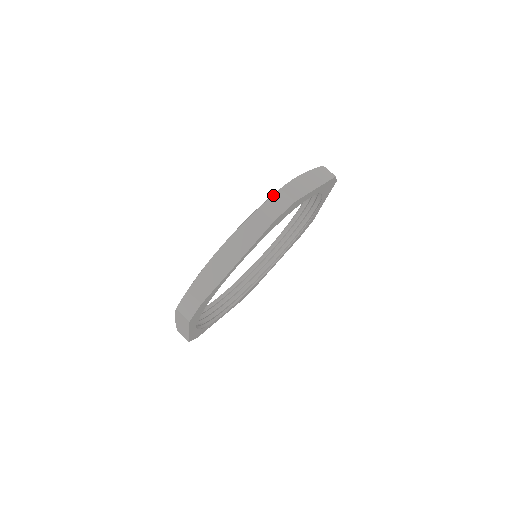
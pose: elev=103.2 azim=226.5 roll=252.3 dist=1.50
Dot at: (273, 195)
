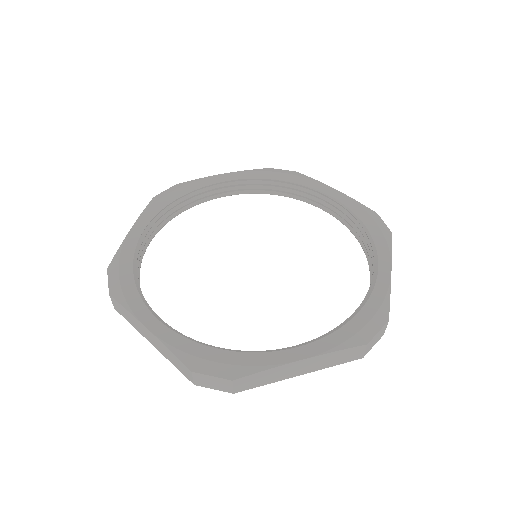
Dot at: (218, 378)
